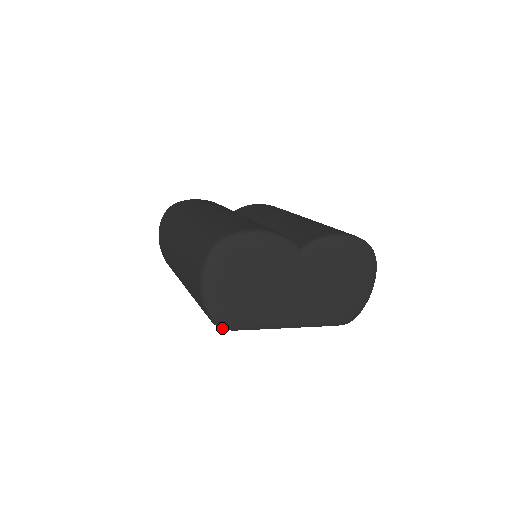
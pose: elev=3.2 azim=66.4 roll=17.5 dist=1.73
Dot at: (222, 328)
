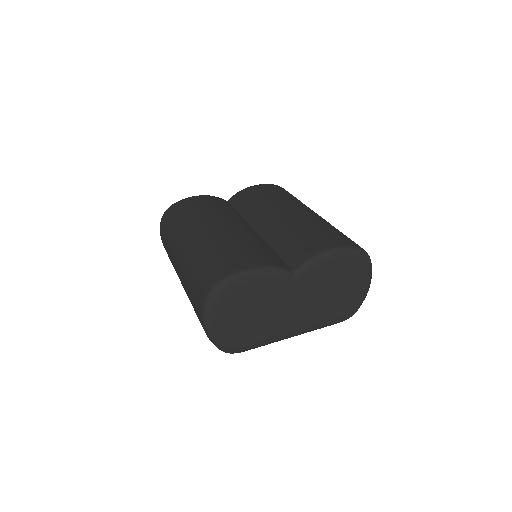
Dot at: (231, 353)
